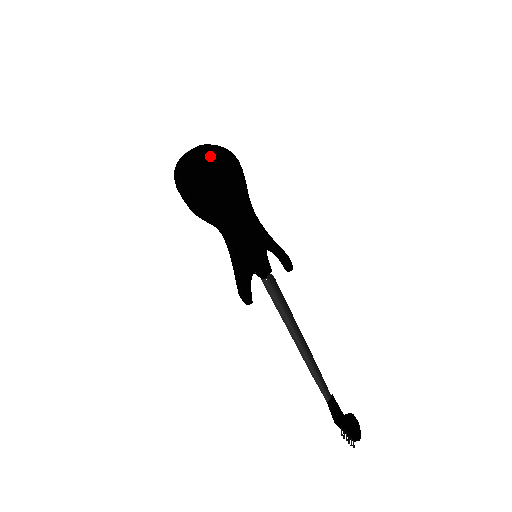
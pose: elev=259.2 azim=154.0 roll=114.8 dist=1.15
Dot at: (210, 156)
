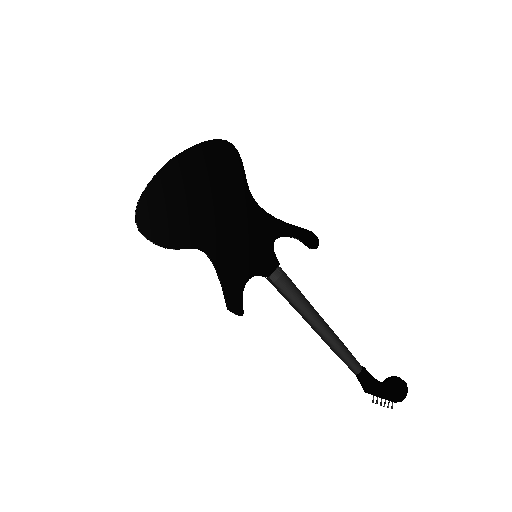
Dot at: (184, 167)
